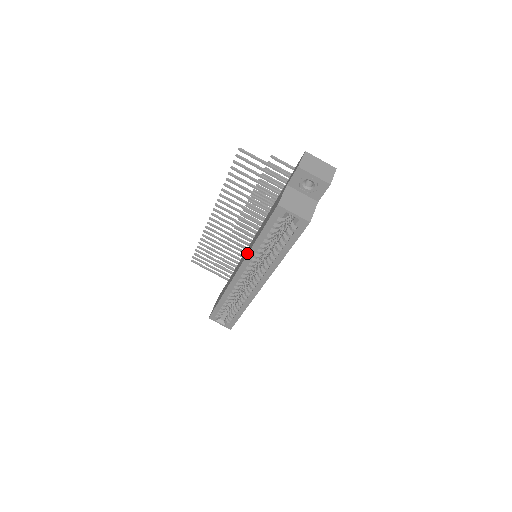
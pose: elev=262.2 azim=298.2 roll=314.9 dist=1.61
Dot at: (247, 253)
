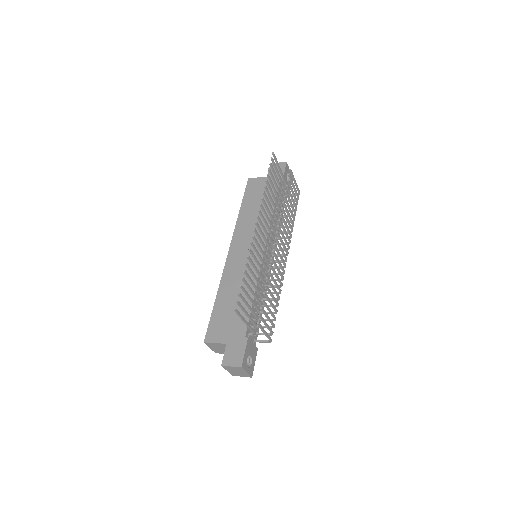
Dot at: (226, 274)
